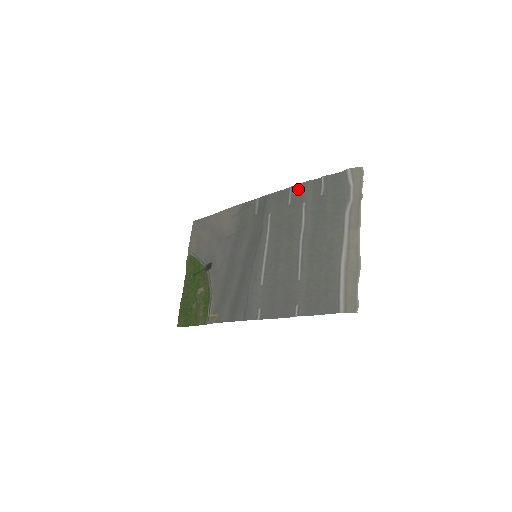
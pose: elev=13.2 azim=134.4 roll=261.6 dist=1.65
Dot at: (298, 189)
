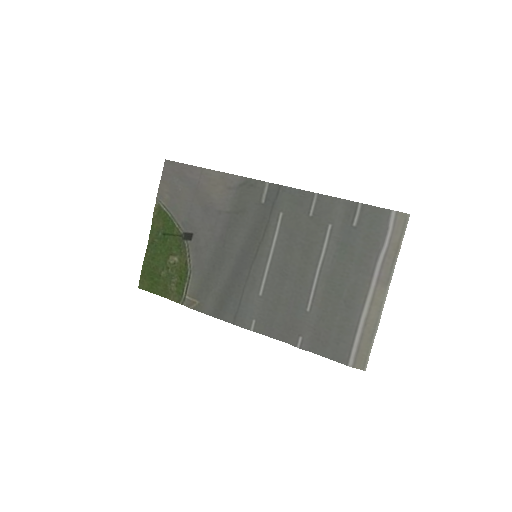
Dot at: (326, 202)
